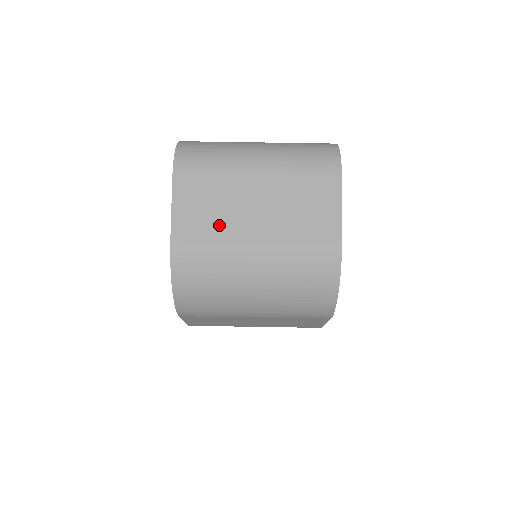
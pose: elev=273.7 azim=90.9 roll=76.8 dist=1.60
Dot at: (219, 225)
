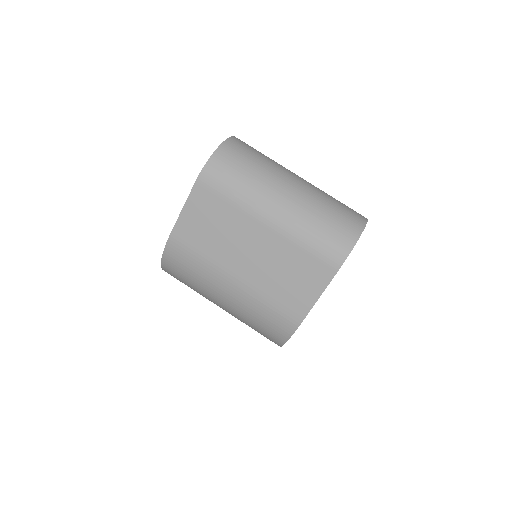
Dot at: (213, 247)
